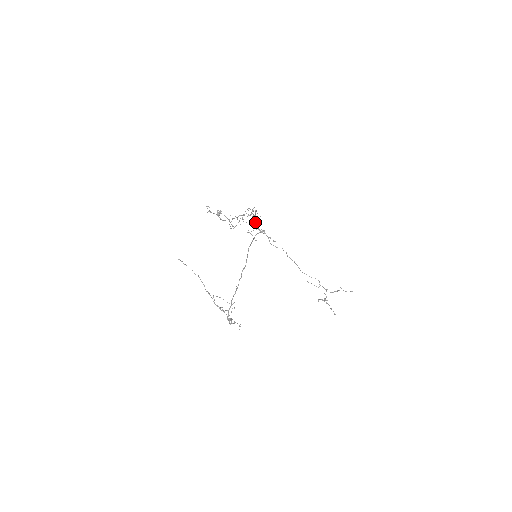
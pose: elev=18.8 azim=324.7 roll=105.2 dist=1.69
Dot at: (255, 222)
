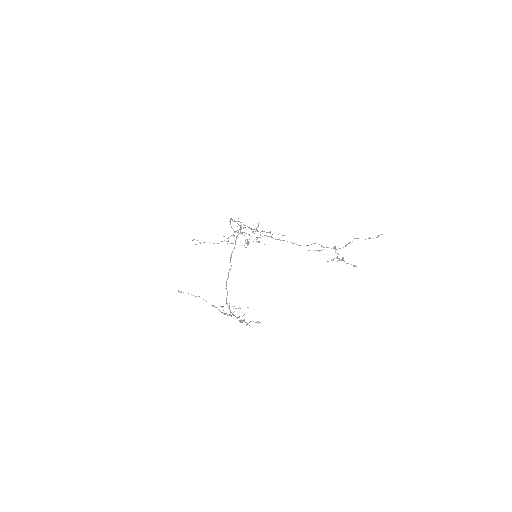
Dot at: occluded
